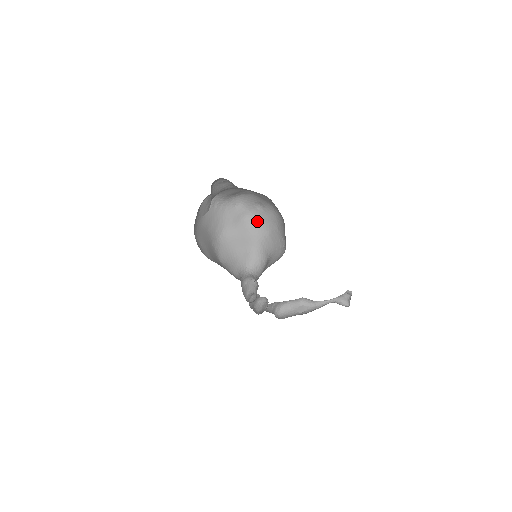
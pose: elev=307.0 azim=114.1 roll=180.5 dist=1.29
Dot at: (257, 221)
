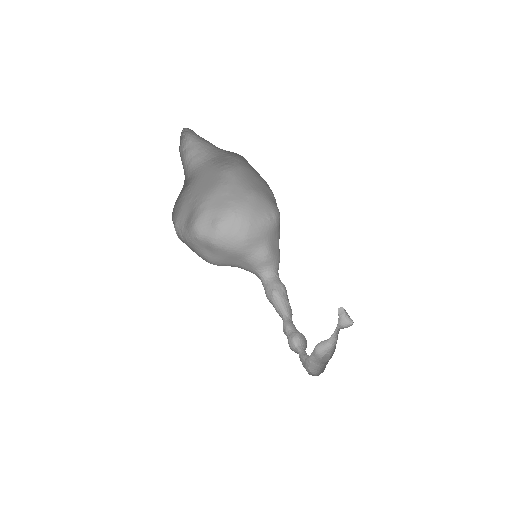
Dot at: (226, 241)
